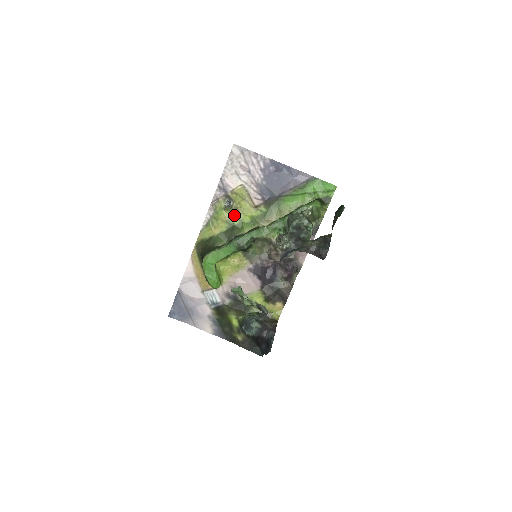
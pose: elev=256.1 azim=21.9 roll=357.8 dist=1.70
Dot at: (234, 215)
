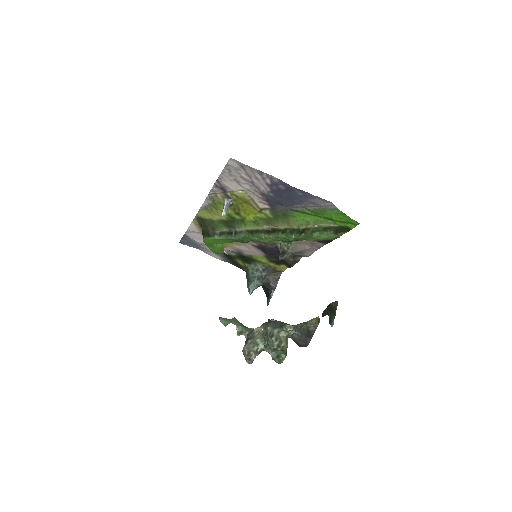
Dot at: (235, 212)
